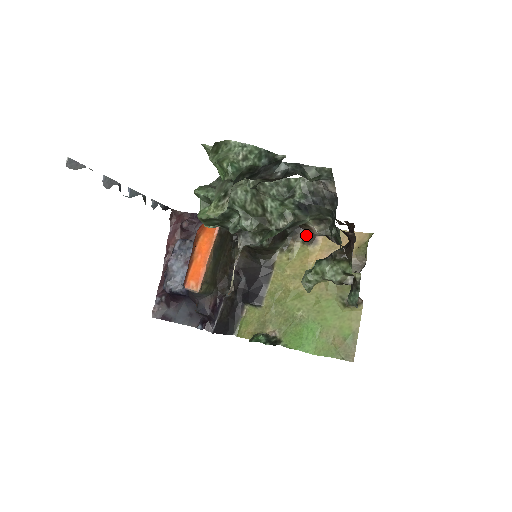
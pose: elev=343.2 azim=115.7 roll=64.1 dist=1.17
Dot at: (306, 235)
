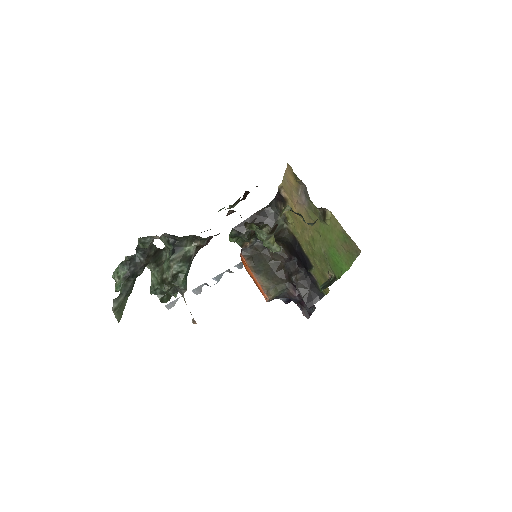
Dot at: (281, 201)
